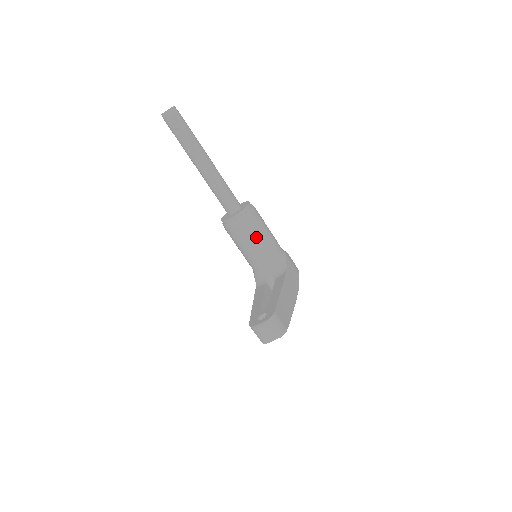
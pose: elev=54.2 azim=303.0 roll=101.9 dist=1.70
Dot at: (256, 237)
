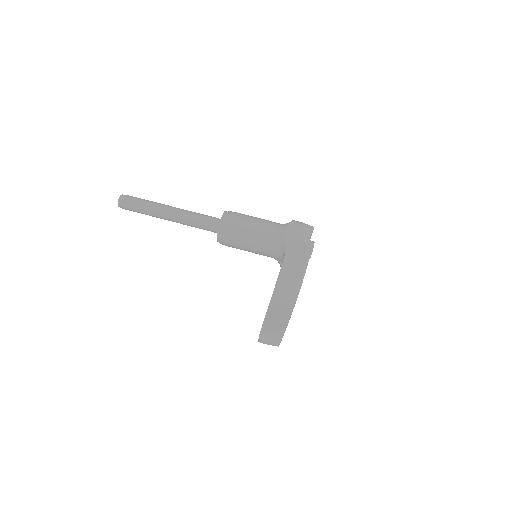
Dot at: (244, 242)
